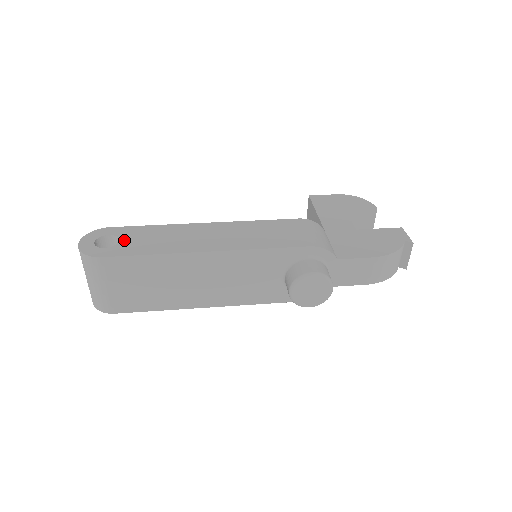
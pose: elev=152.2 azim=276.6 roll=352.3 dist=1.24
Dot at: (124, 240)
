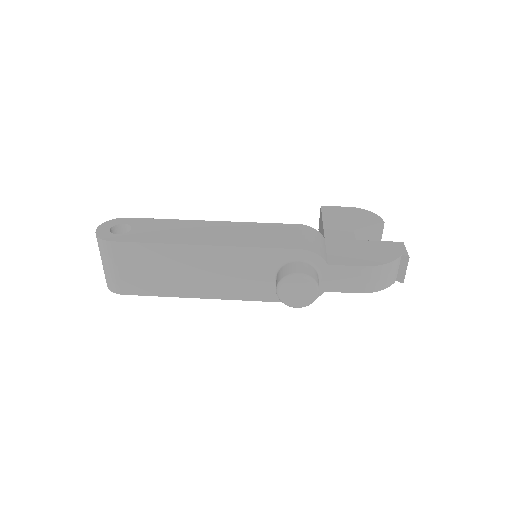
Dot at: (136, 229)
